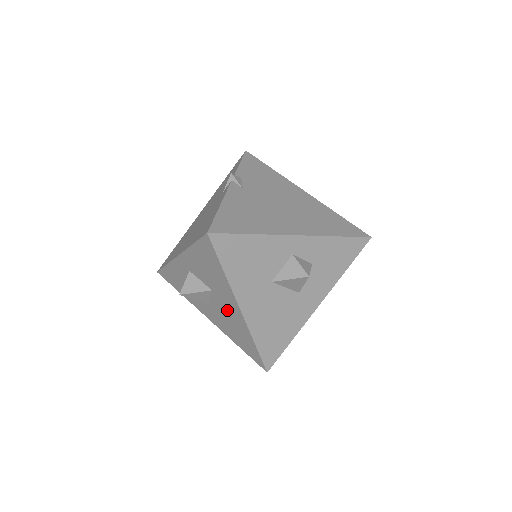
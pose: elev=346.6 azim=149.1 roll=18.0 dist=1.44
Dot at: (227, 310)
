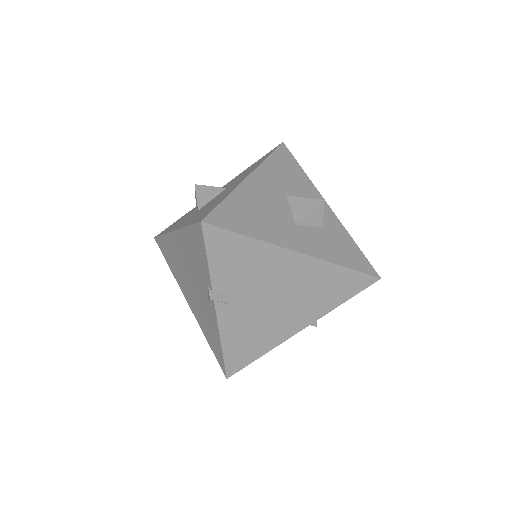
Dot at: occluded
